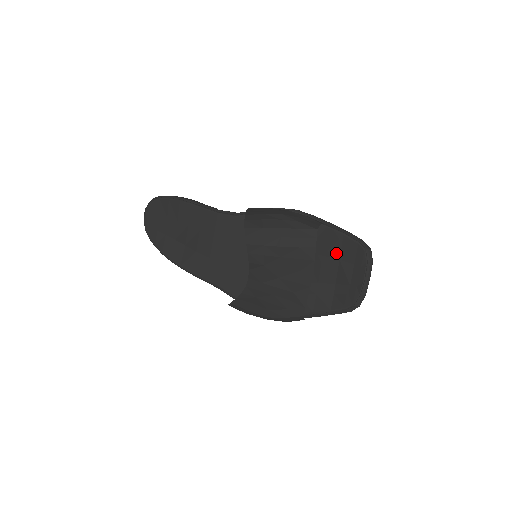
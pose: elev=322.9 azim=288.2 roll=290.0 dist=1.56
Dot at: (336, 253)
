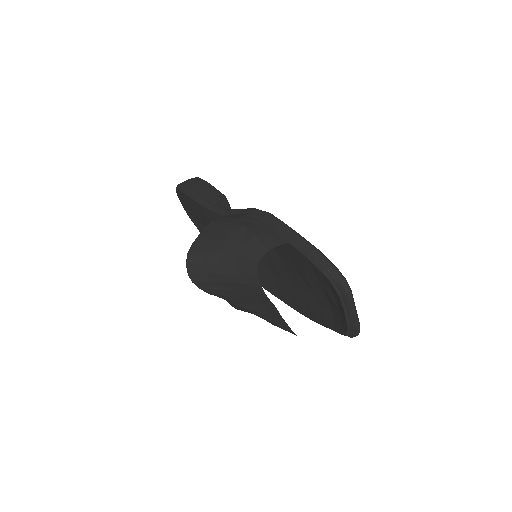
Dot at: (312, 273)
